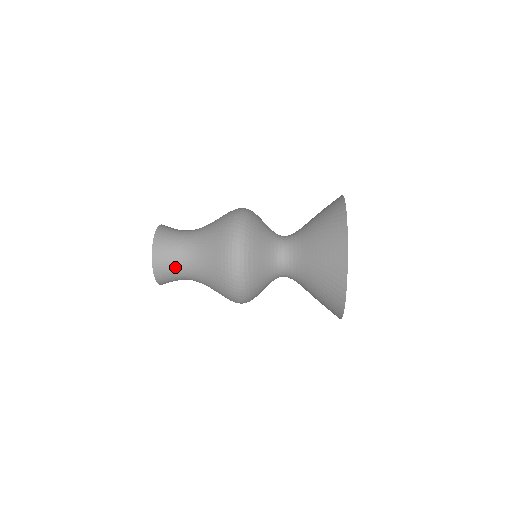
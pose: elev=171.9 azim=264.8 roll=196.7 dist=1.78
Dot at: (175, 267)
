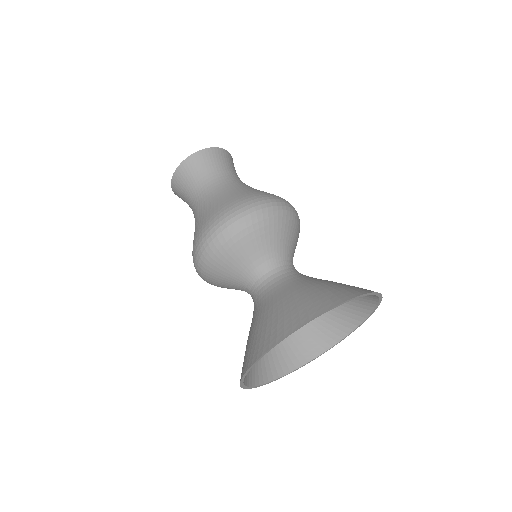
Dot at: (187, 199)
